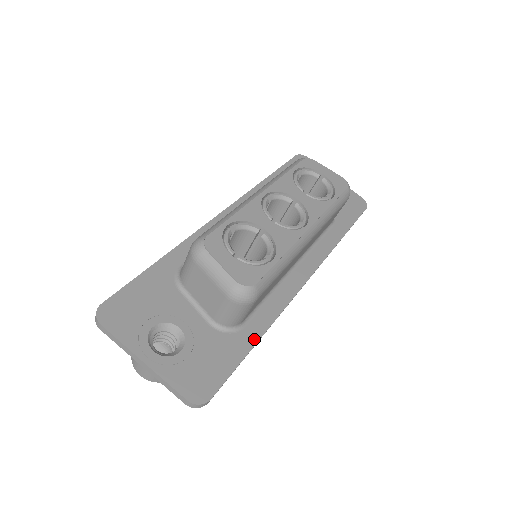
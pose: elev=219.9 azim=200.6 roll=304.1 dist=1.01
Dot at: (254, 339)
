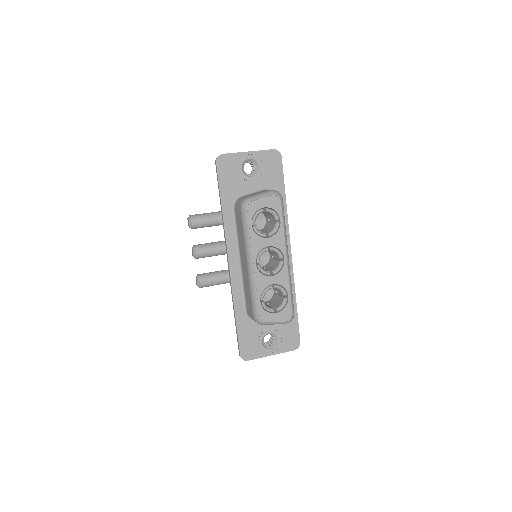
Dot at: (295, 307)
